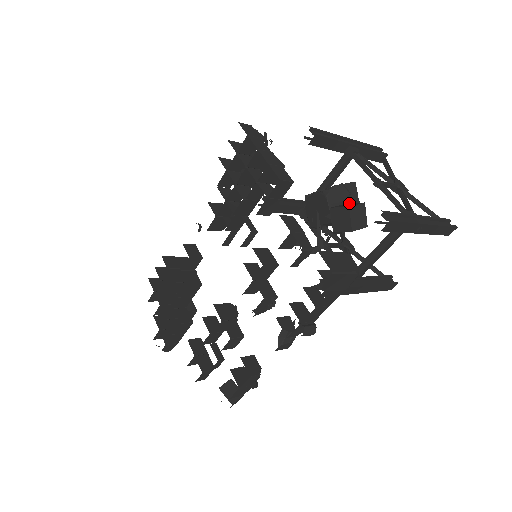
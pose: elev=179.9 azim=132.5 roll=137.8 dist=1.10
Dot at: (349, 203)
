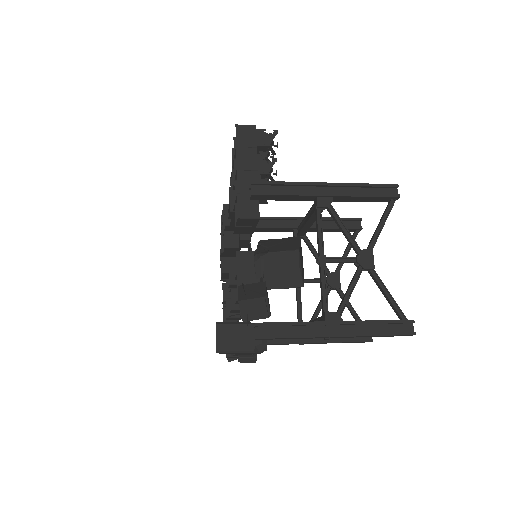
Dot at: (265, 283)
